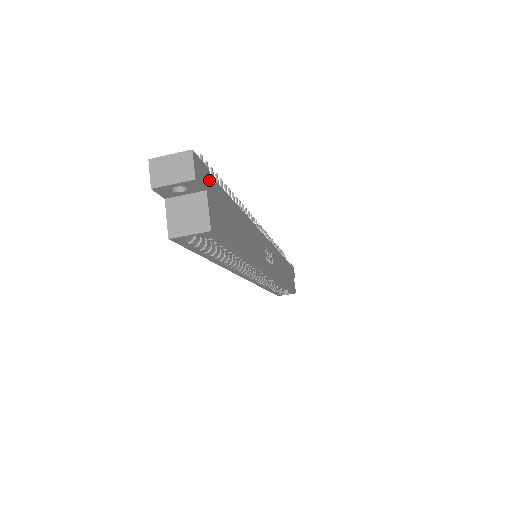
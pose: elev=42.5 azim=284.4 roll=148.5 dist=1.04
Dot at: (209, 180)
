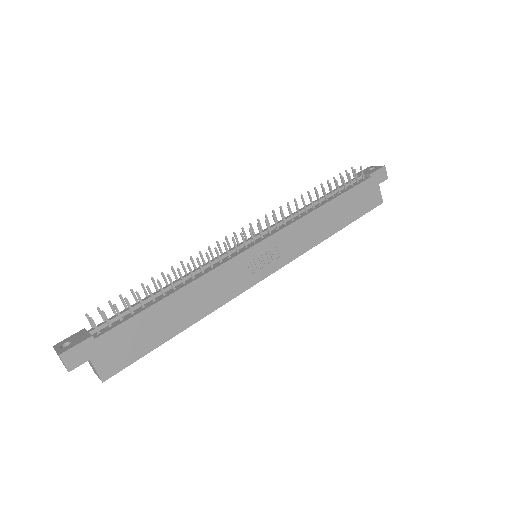
Dot at: (94, 345)
